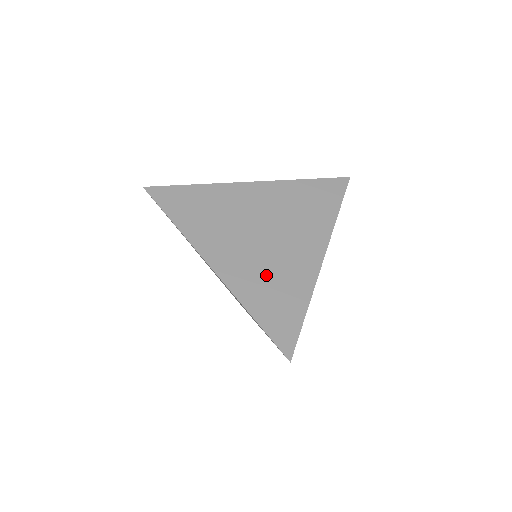
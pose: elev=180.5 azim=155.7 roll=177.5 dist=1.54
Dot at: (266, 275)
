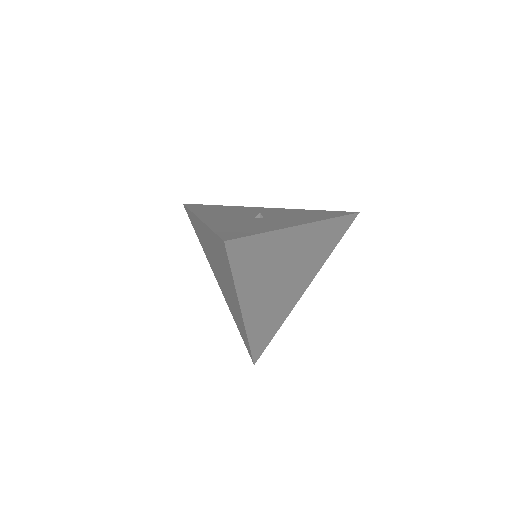
Dot at: (271, 311)
